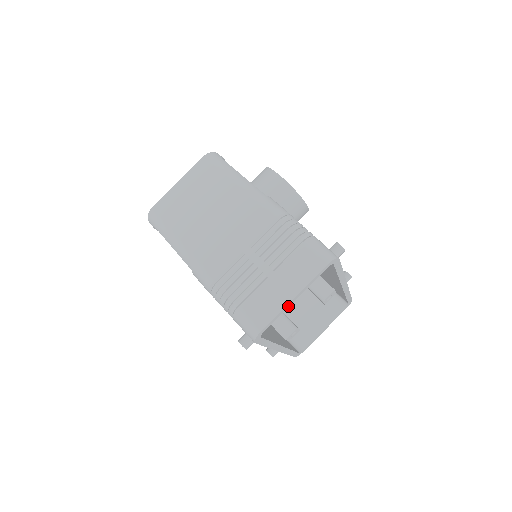
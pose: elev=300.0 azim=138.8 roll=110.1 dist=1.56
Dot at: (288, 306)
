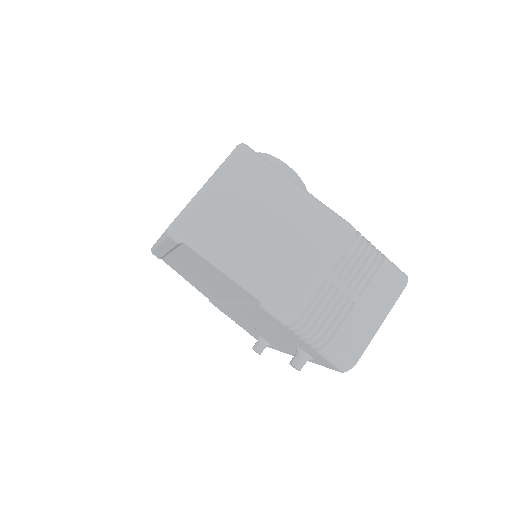
Dot at: occluded
